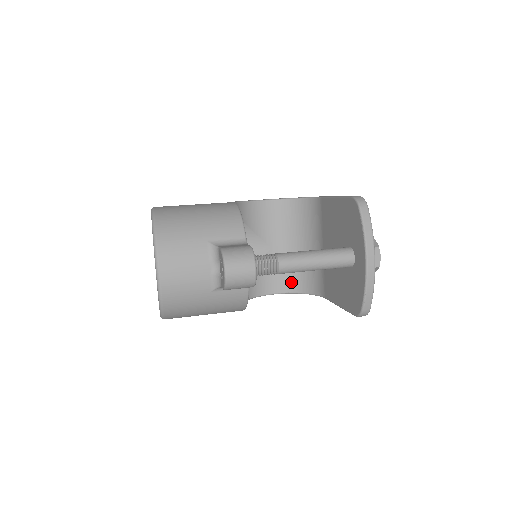
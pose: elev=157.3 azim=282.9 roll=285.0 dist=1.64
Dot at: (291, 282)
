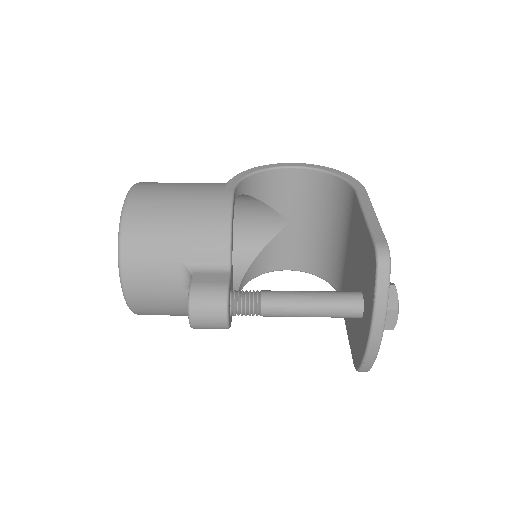
Dot at: (310, 263)
